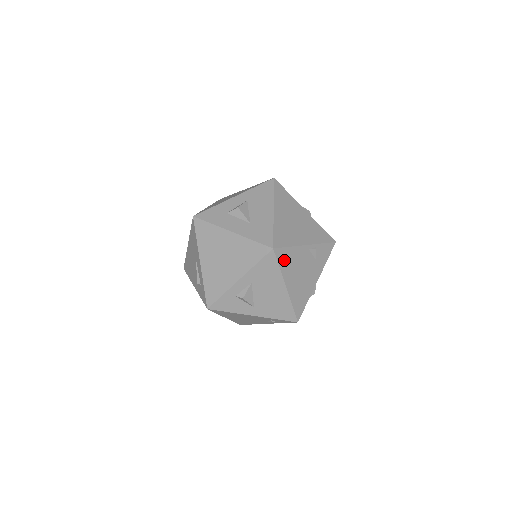
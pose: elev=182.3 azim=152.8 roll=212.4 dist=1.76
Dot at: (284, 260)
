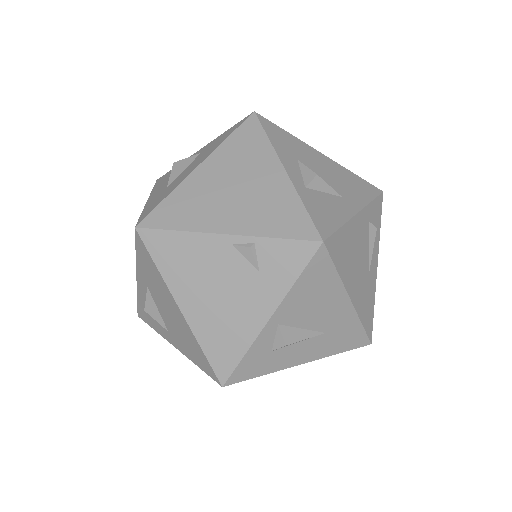
Dot at: (167, 254)
